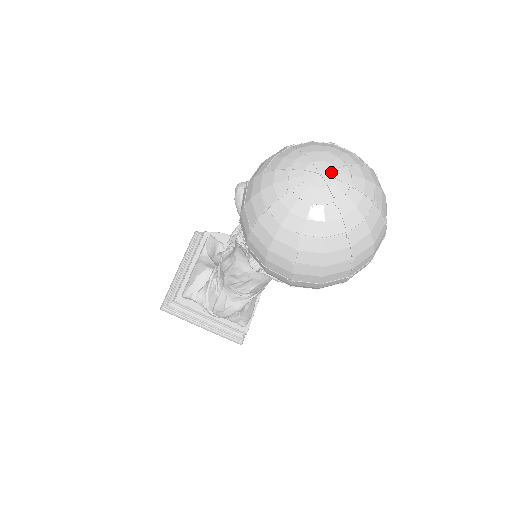
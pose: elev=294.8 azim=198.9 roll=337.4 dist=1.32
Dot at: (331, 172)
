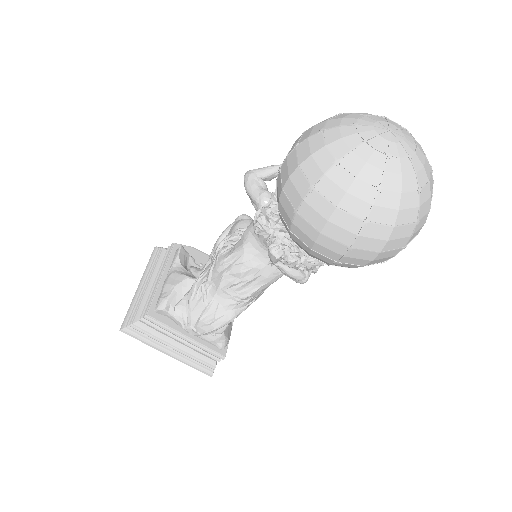
Dot at: (398, 131)
